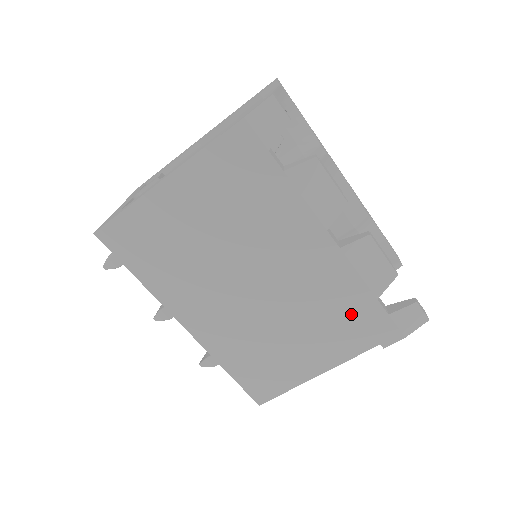
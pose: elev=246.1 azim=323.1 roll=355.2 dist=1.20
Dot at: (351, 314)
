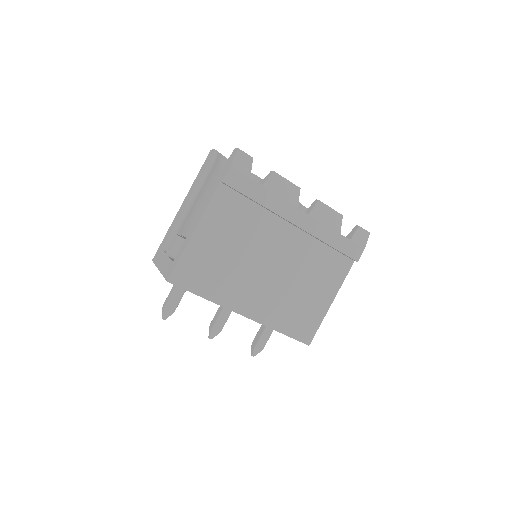
Dot at: (331, 252)
